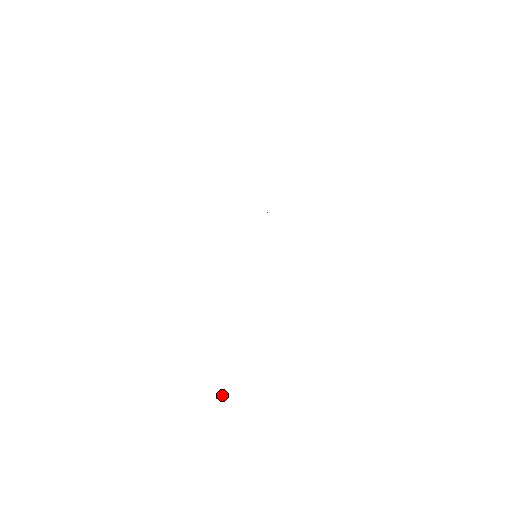
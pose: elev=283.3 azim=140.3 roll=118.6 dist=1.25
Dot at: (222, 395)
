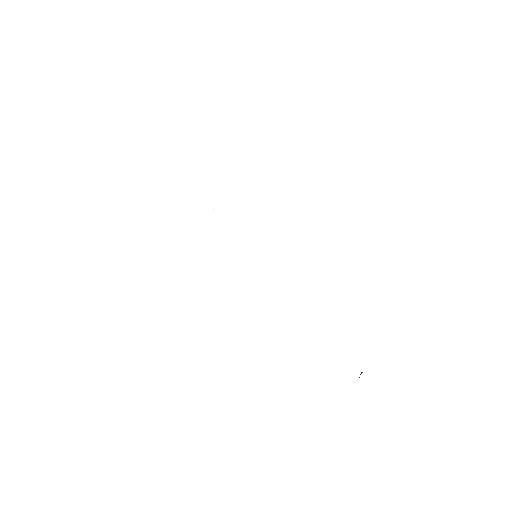
Dot at: occluded
